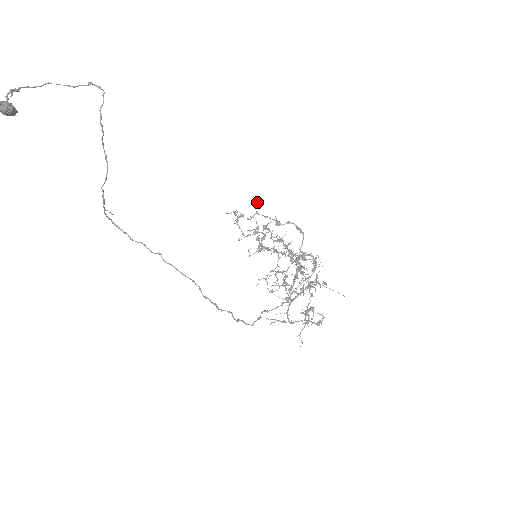
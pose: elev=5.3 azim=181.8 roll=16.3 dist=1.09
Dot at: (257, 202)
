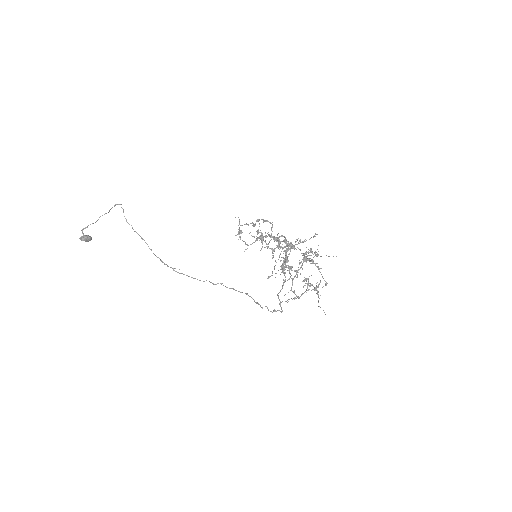
Dot at: occluded
